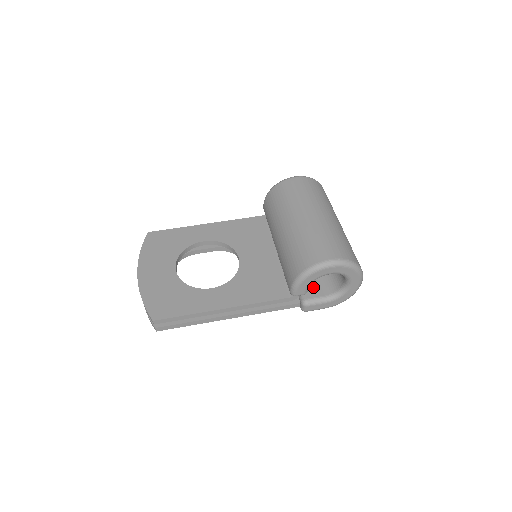
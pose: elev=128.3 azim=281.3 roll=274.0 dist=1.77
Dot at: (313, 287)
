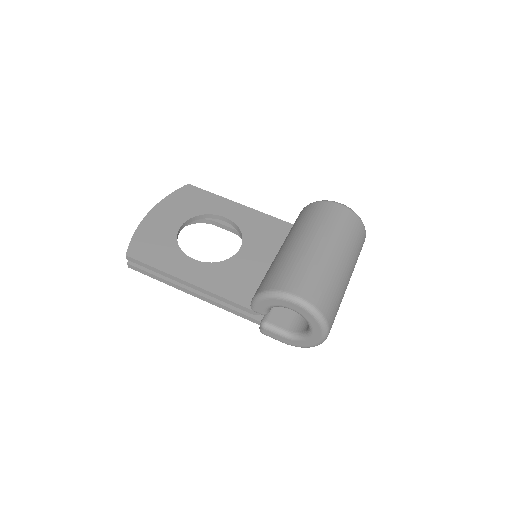
Dot at: (283, 315)
